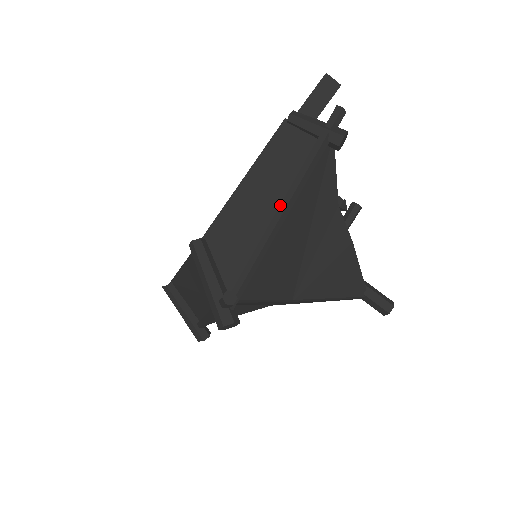
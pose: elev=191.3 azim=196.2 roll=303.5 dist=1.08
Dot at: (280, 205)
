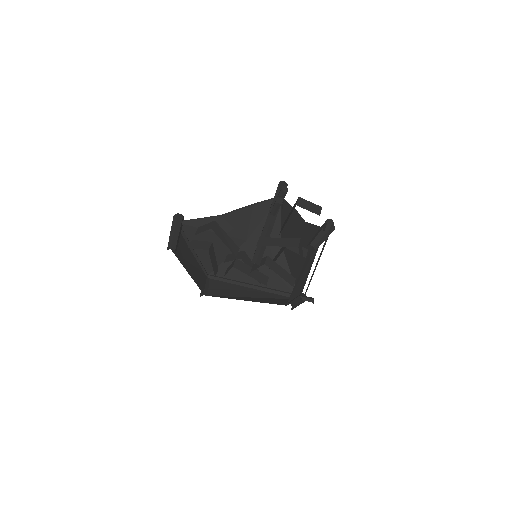
Dot at: (315, 268)
